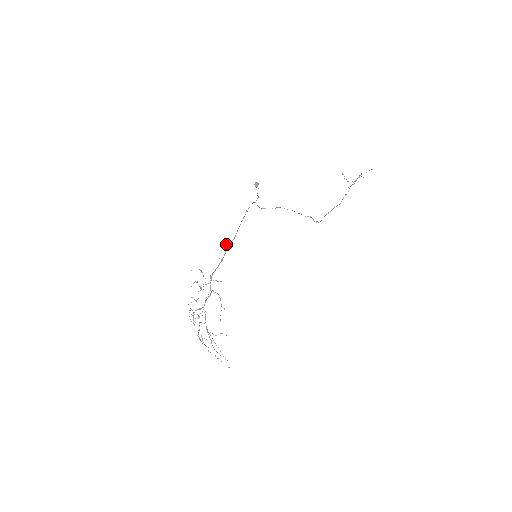
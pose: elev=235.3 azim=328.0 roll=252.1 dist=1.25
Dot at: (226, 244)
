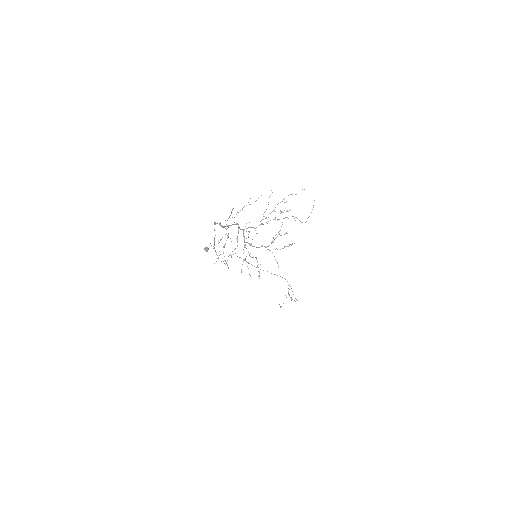
Dot at: occluded
